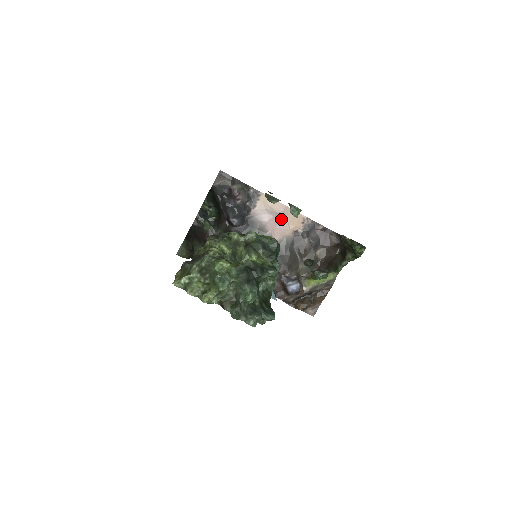
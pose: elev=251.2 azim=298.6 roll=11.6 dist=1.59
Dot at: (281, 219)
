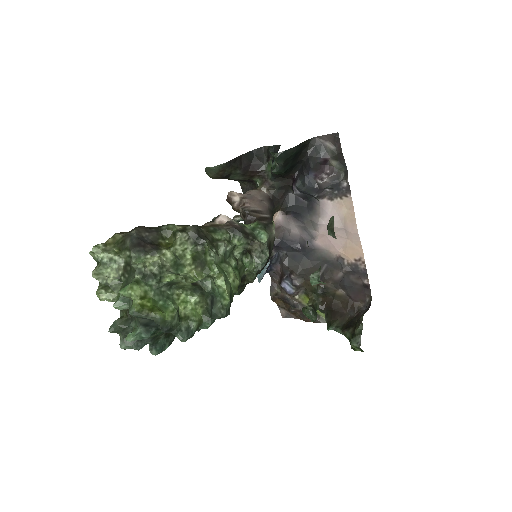
Dot at: (341, 236)
